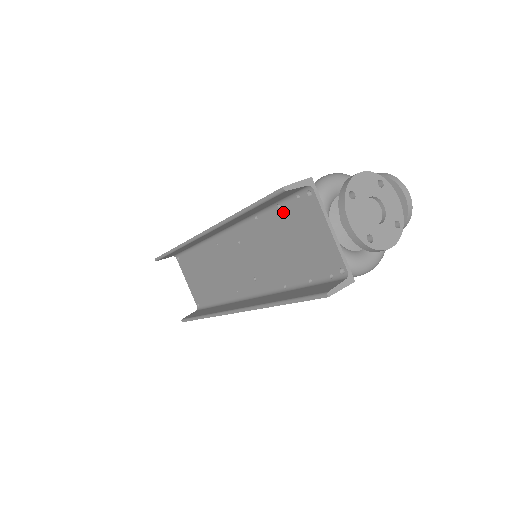
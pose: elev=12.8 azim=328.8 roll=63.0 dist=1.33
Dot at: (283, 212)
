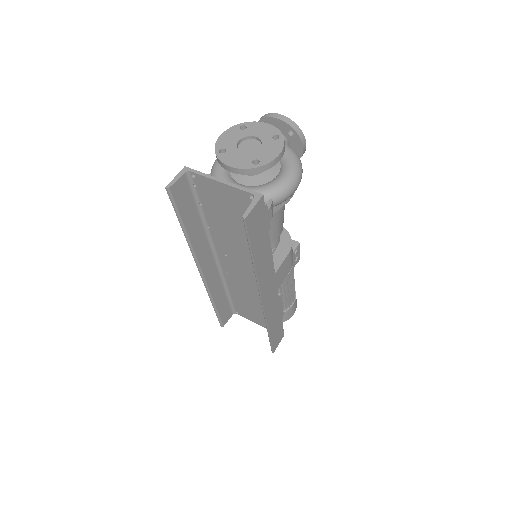
Dot at: (205, 205)
